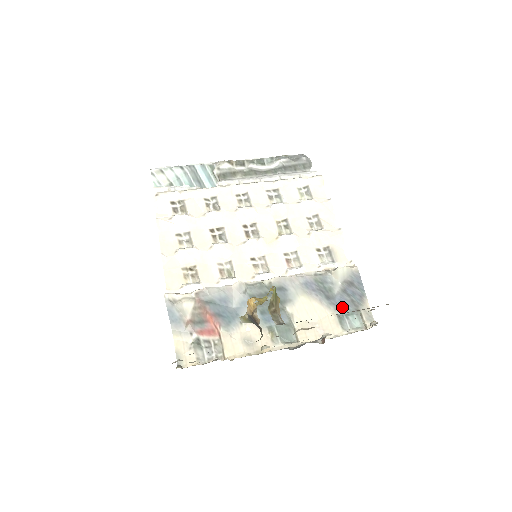
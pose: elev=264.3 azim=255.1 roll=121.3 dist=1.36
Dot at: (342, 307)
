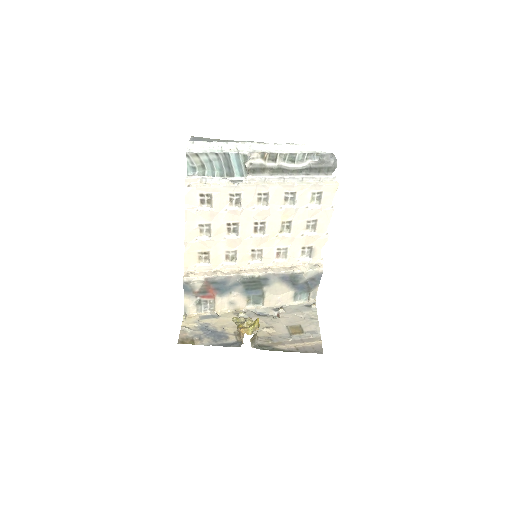
Dot at: (300, 289)
